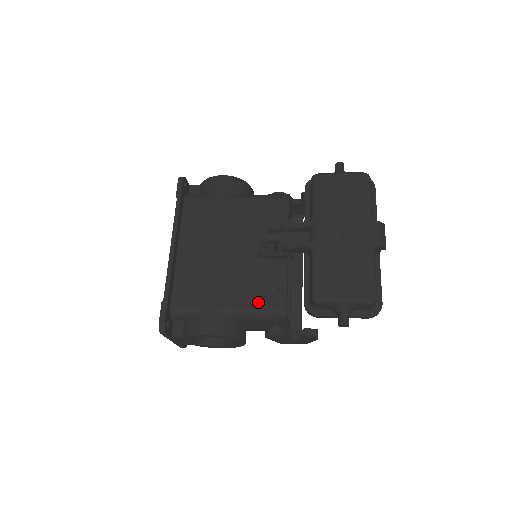
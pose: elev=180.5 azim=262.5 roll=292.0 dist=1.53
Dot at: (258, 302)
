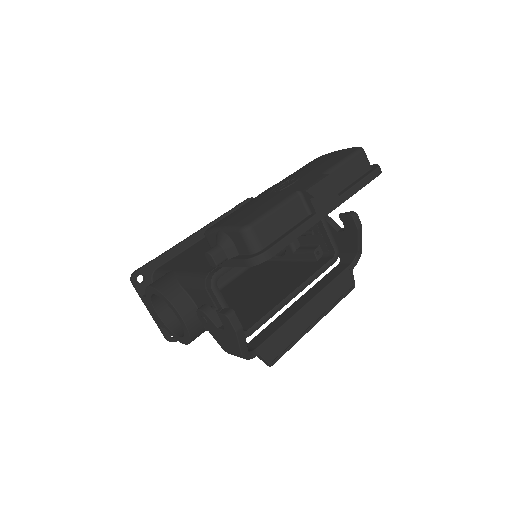
Dot at: (203, 268)
